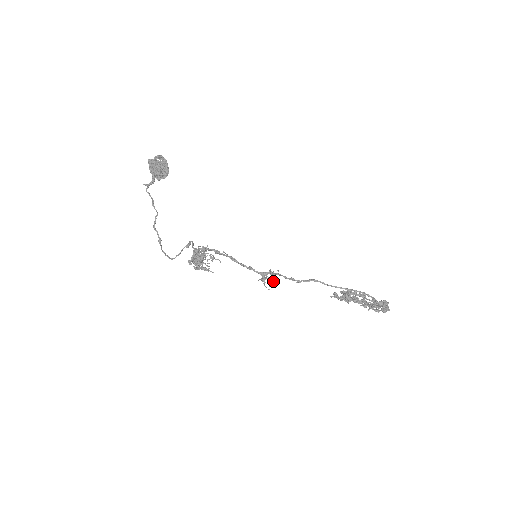
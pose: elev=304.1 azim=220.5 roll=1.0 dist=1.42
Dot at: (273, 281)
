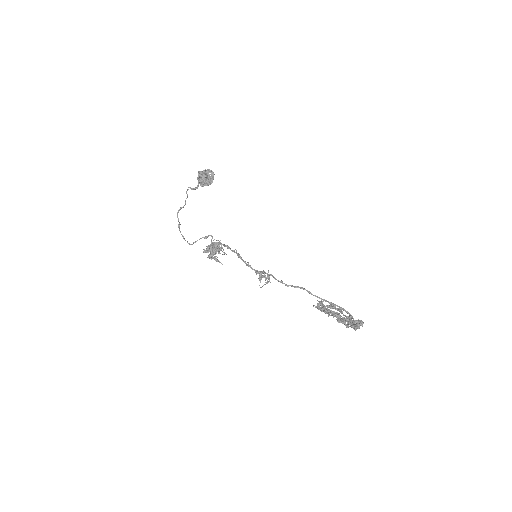
Dot at: (268, 282)
